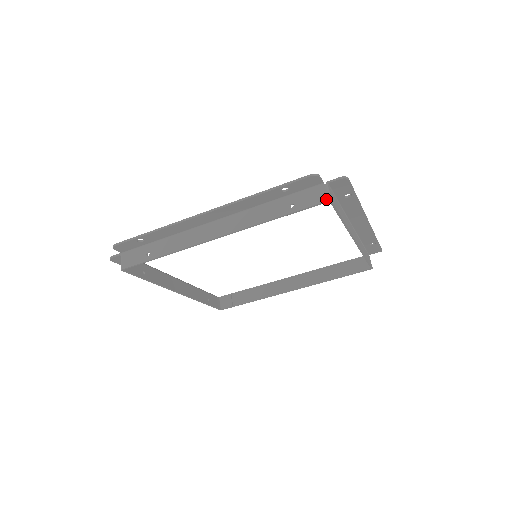
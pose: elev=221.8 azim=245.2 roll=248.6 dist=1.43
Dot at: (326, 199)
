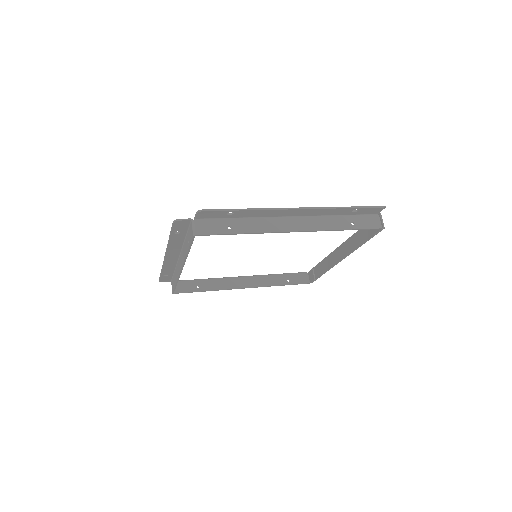
Dot at: (192, 235)
